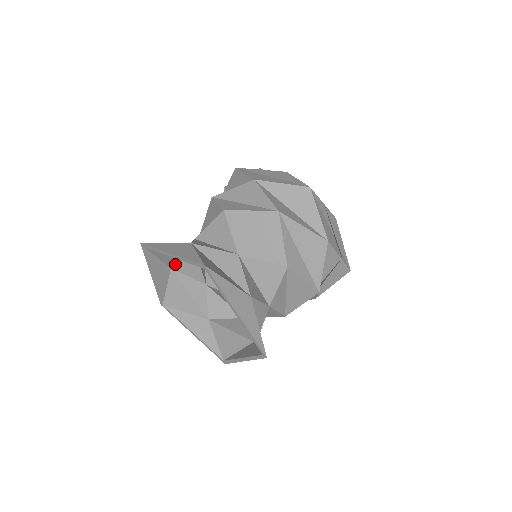
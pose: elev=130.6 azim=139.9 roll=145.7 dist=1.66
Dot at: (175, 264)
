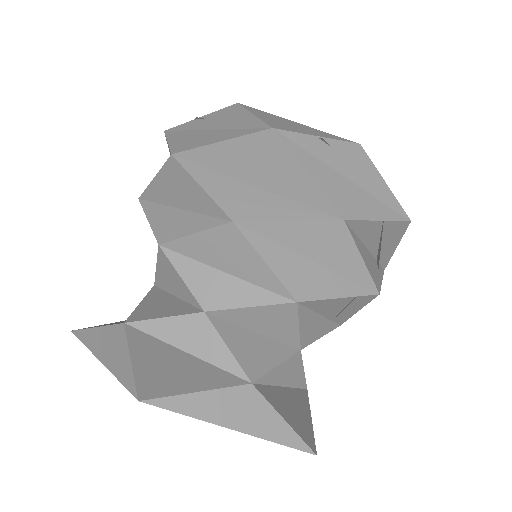
Dot at: (139, 324)
